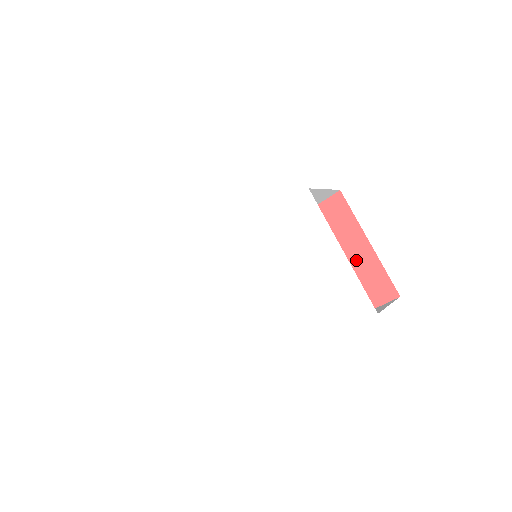
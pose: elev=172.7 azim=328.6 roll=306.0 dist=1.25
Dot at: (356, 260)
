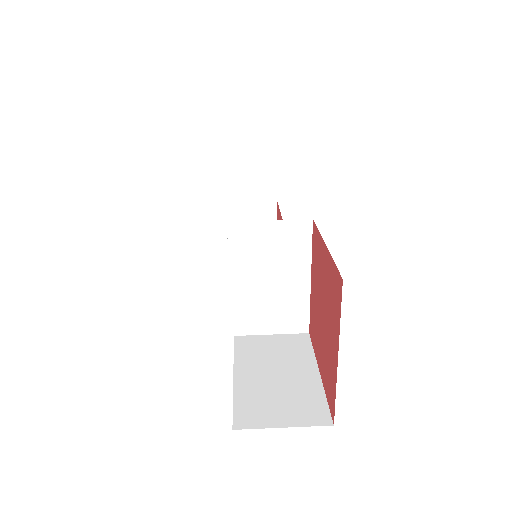
Dot at: (331, 351)
